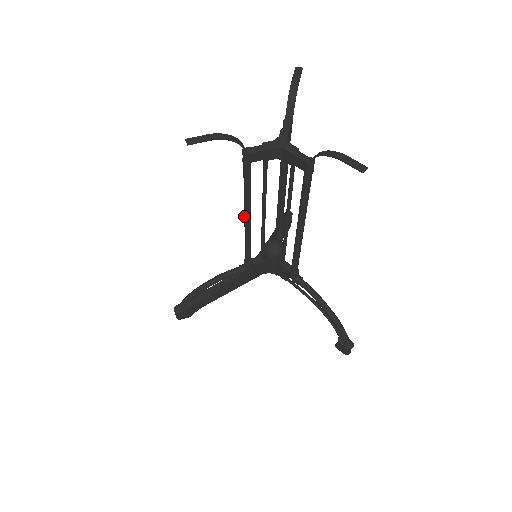
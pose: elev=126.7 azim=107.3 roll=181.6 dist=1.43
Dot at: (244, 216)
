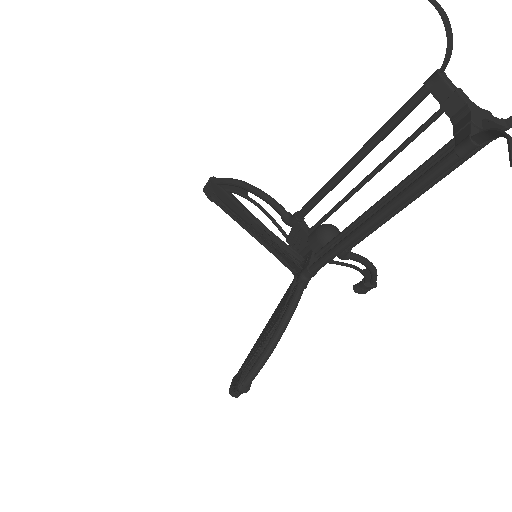
Dot at: (375, 222)
